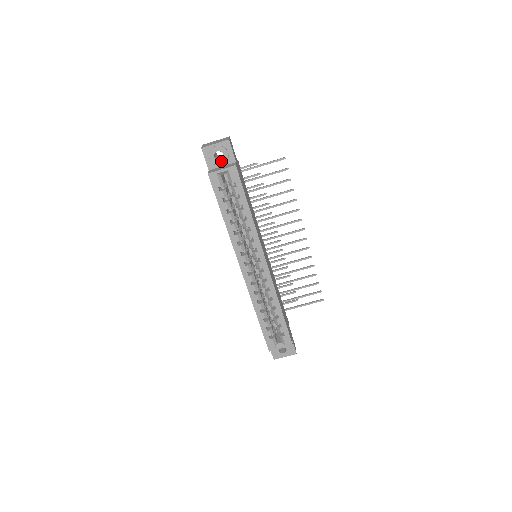
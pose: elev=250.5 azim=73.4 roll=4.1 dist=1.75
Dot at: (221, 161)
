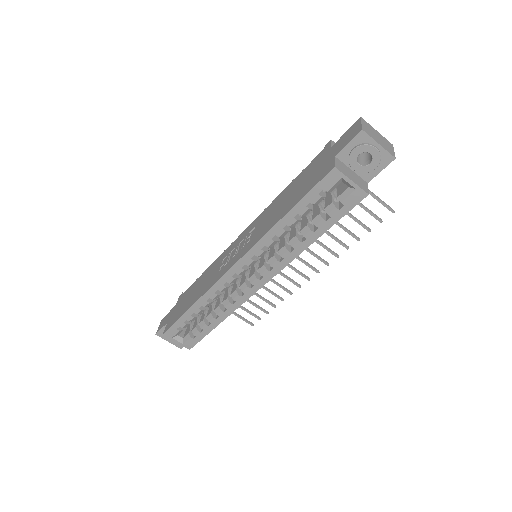
Dot at: (359, 166)
